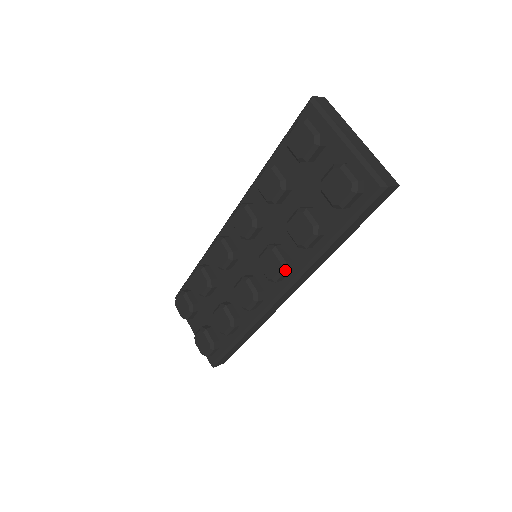
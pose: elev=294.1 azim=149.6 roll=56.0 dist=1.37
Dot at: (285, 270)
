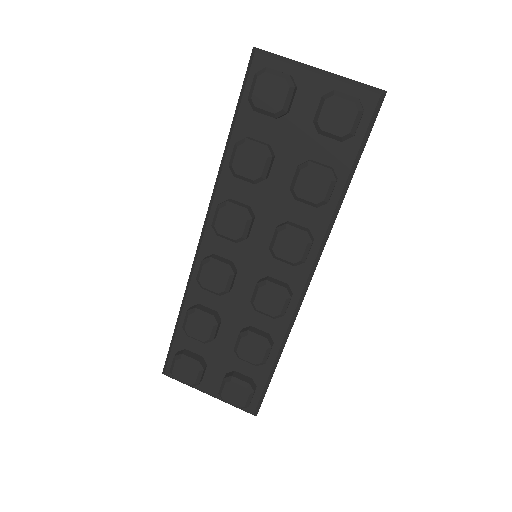
Dot at: (311, 241)
